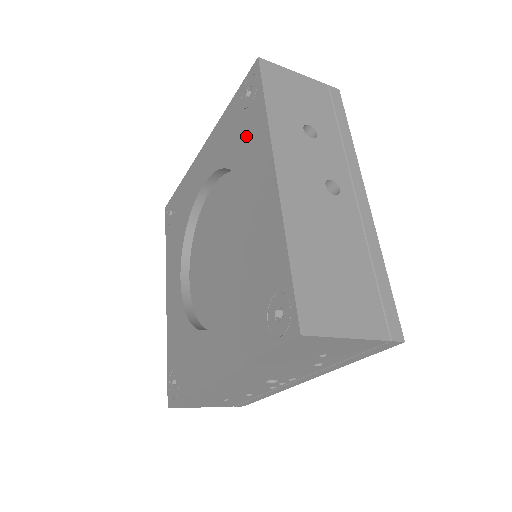
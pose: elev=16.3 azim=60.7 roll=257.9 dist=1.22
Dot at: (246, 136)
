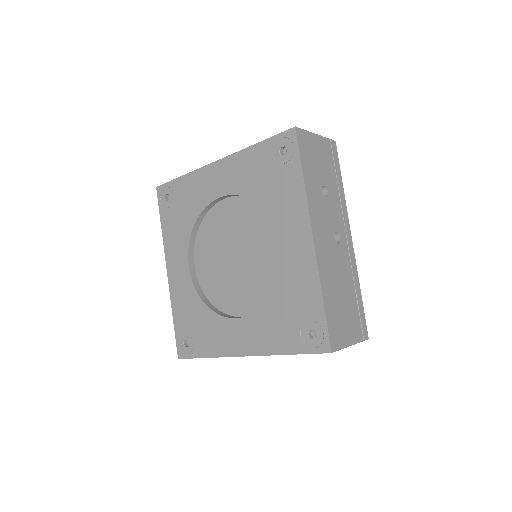
Dot at: (279, 188)
